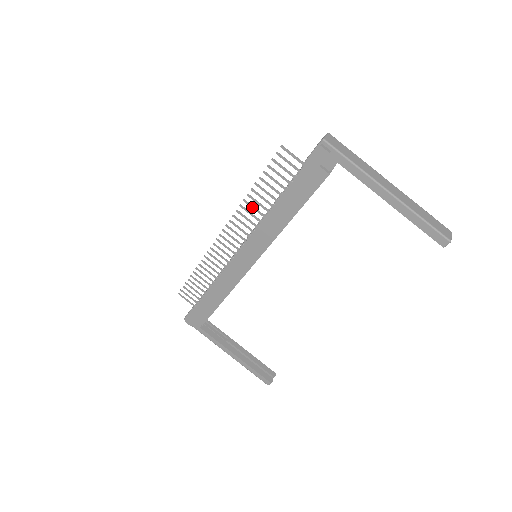
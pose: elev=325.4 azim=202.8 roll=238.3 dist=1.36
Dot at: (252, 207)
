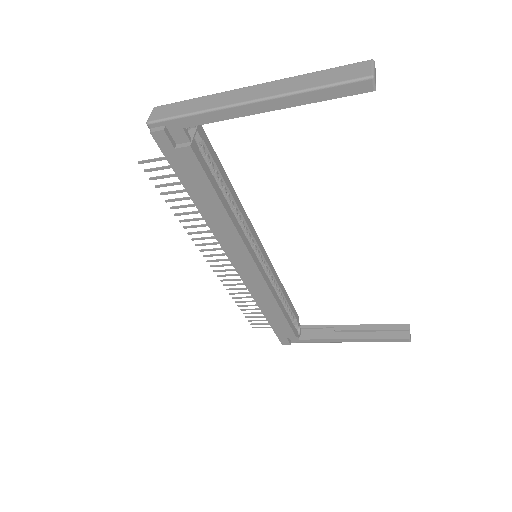
Dot at: (195, 227)
